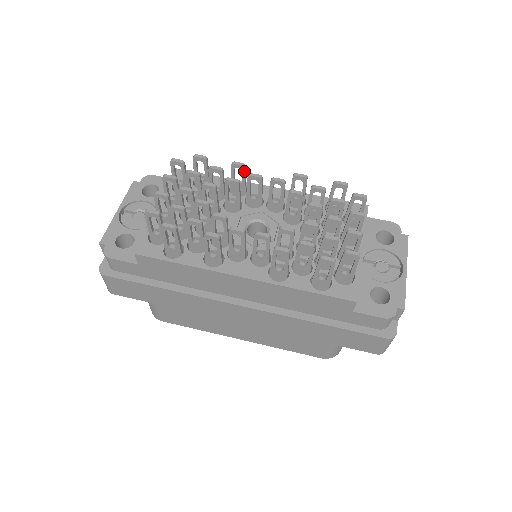
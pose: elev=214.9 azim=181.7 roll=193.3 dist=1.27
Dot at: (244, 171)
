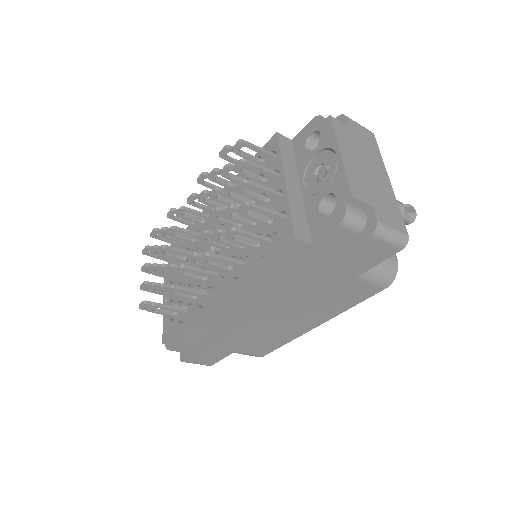
Dot at: occluded
